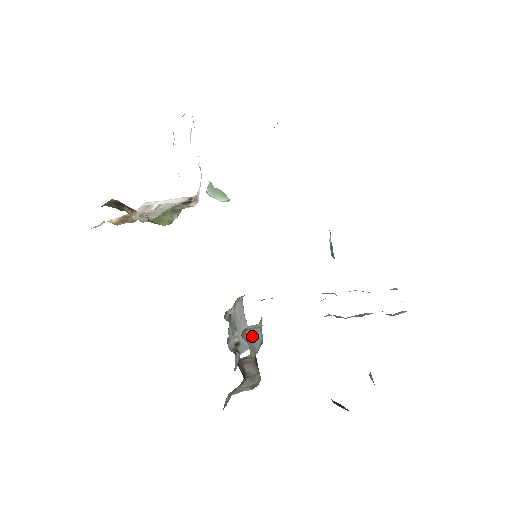
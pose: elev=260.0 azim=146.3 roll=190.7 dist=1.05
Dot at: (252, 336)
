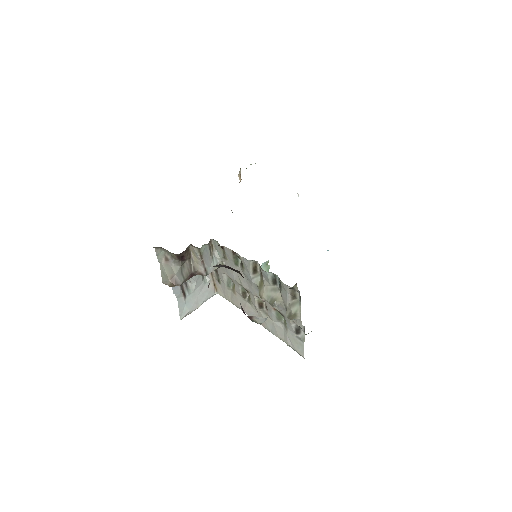
Dot at: (211, 256)
